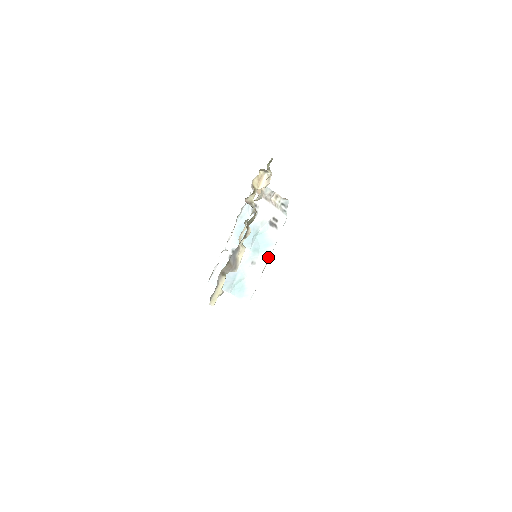
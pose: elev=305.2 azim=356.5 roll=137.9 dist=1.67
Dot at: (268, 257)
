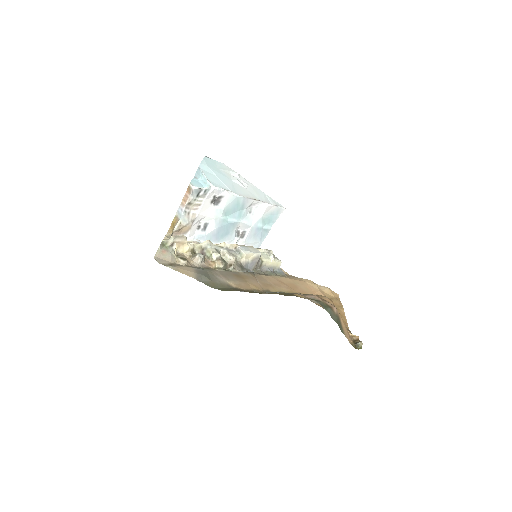
Dot at: (249, 200)
